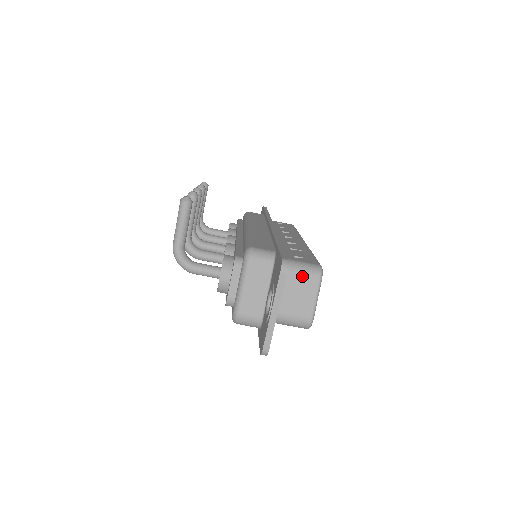
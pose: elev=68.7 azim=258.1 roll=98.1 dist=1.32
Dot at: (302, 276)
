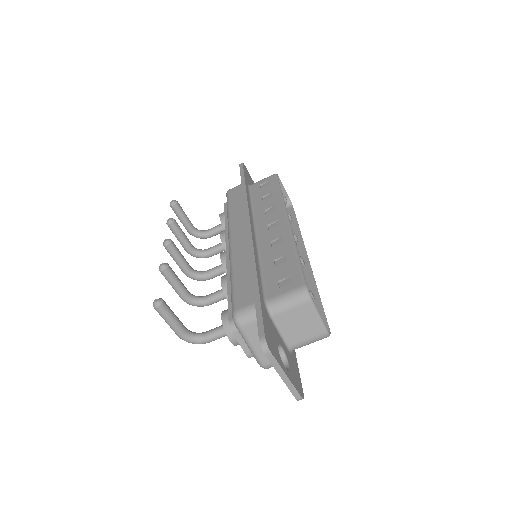
Dot at: (293, 309)
